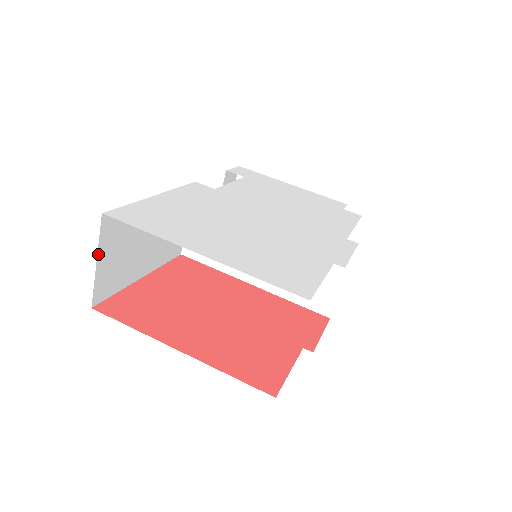
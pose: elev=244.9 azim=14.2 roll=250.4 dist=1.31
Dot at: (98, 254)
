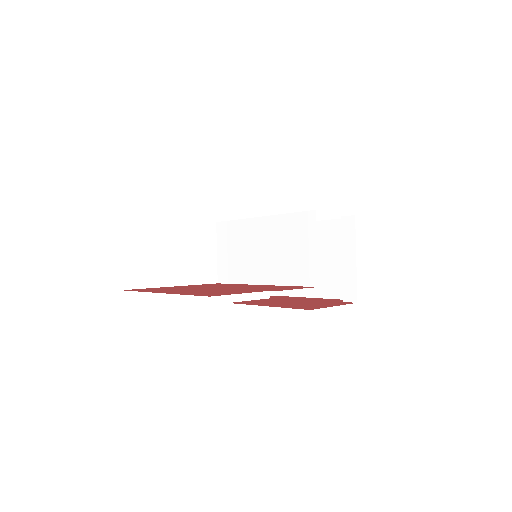
Dot at: (121, 247)
